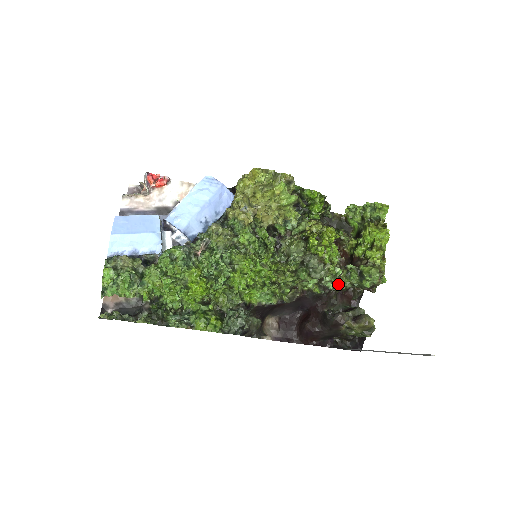
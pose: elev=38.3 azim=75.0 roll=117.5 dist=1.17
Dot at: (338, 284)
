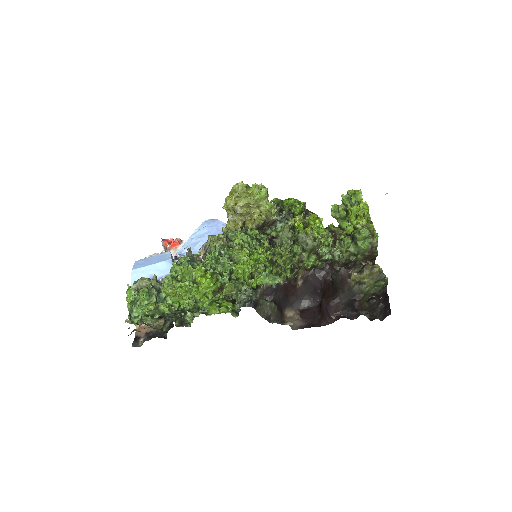
Dot at: (336, 254)
